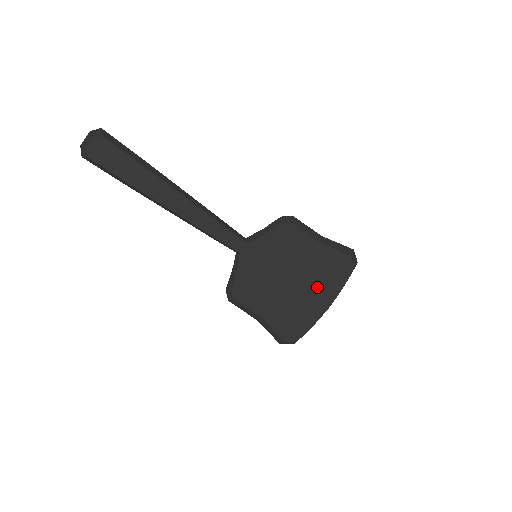
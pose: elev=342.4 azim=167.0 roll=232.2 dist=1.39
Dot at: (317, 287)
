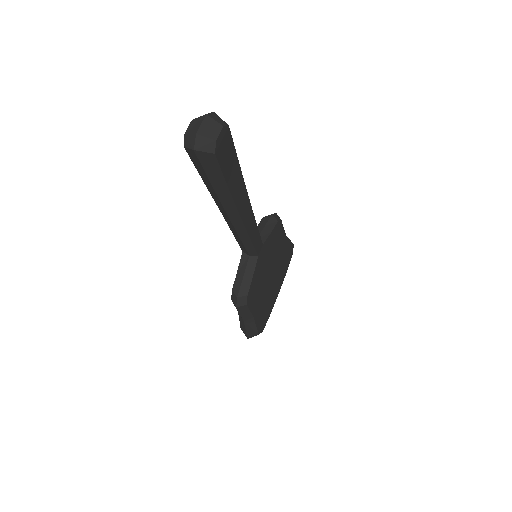
Dot at: (278, 276)
